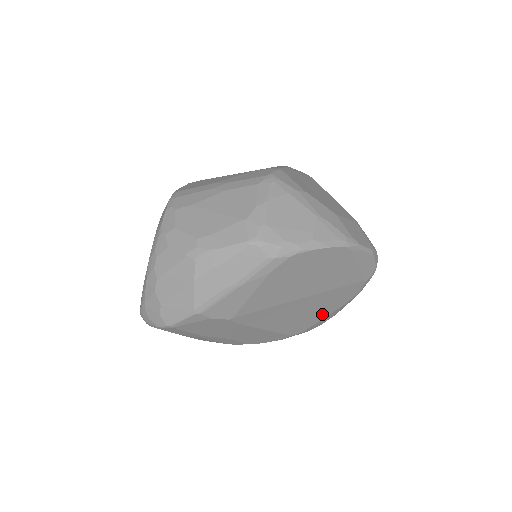
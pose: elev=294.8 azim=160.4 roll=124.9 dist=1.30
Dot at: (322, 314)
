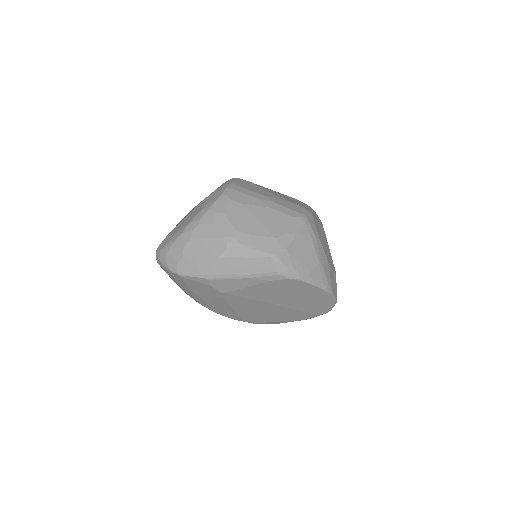
Dot at: (275, 319)
